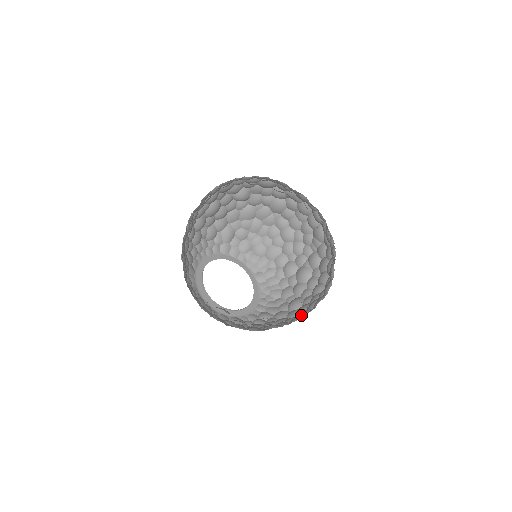
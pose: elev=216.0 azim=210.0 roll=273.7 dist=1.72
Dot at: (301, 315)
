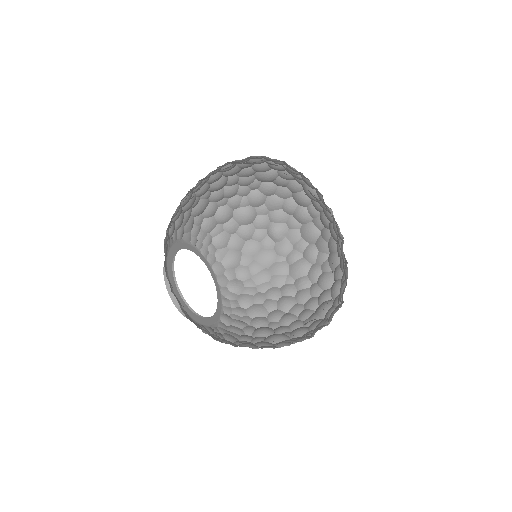
Dot at: occluded
